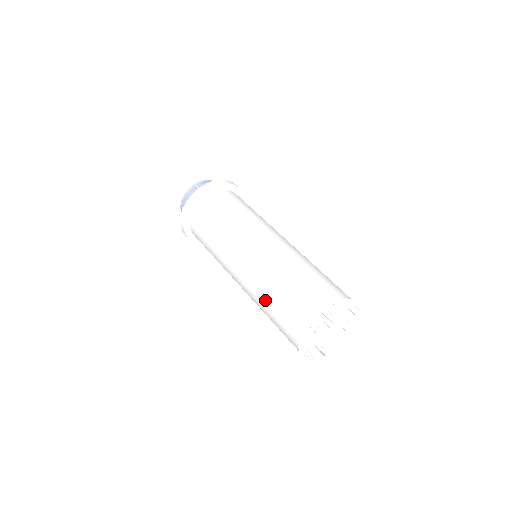
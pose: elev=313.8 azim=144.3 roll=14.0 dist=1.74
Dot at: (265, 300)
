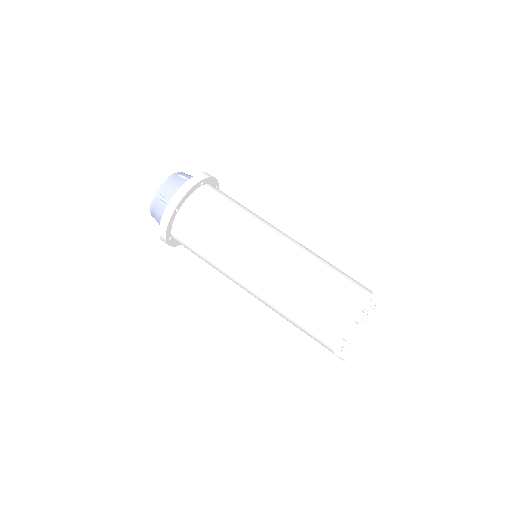
Dot at: (300, 293)
